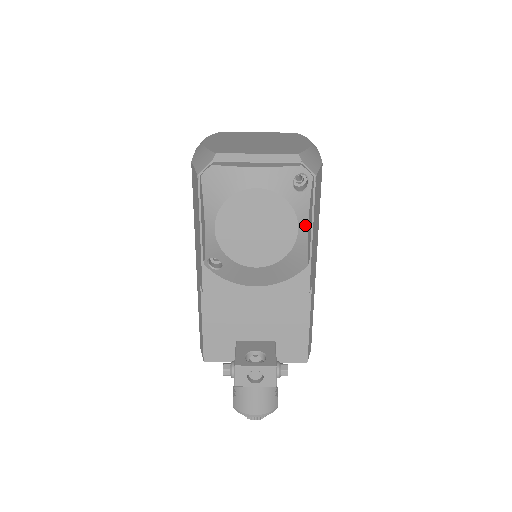
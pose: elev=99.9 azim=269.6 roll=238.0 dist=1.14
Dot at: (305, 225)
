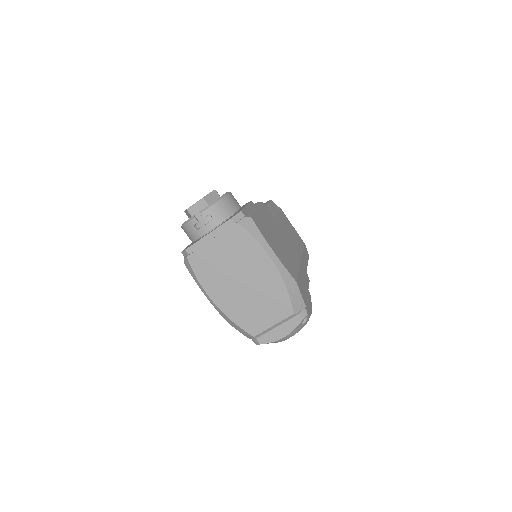
Dot at: occluded
